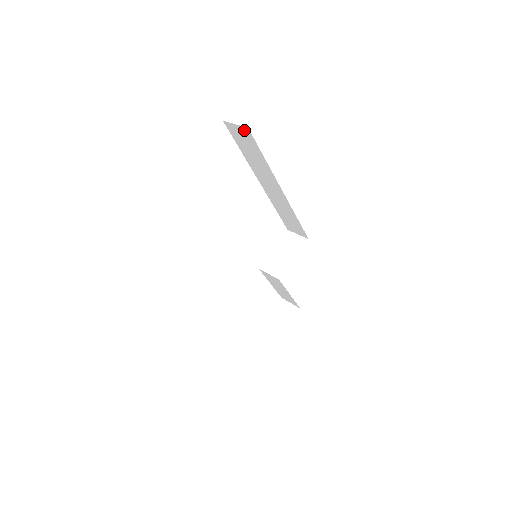
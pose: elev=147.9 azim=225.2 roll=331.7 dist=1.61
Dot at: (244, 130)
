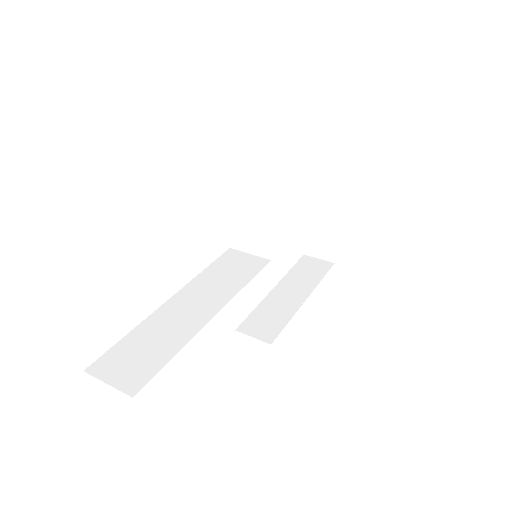
Dot at: occluded
